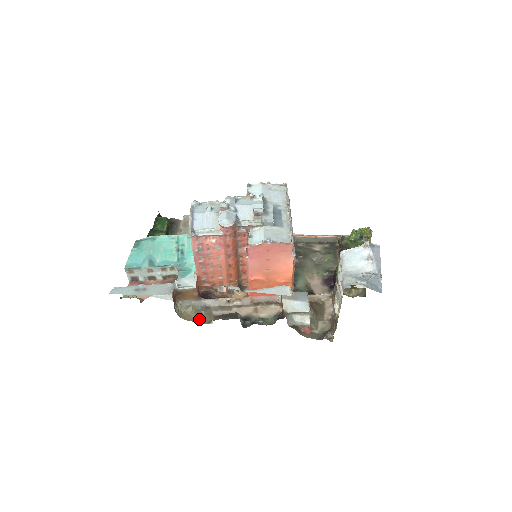
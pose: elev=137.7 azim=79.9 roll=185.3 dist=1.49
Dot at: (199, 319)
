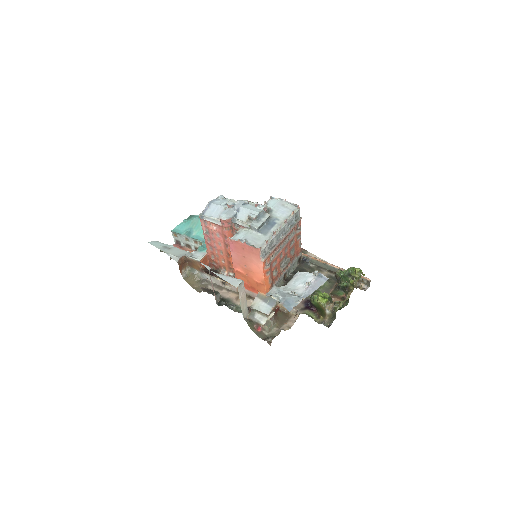
Dot at: (196, 286)
